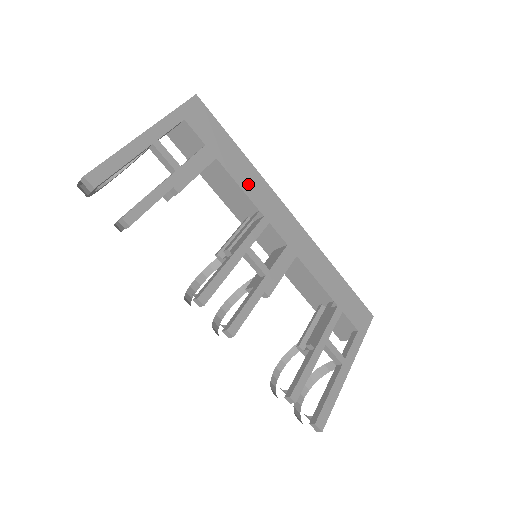
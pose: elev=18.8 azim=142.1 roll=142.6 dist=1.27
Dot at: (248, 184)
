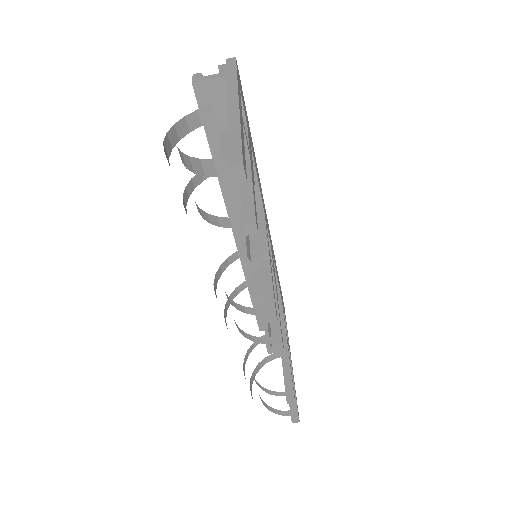
Dot at: occluded
